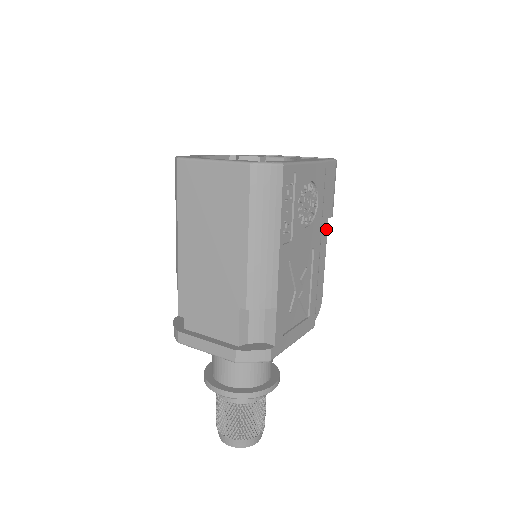
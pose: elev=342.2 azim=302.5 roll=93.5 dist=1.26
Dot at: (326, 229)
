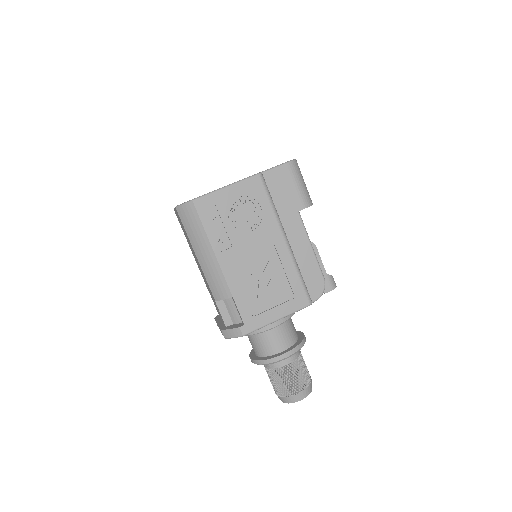
Dot at: (299, 221)
